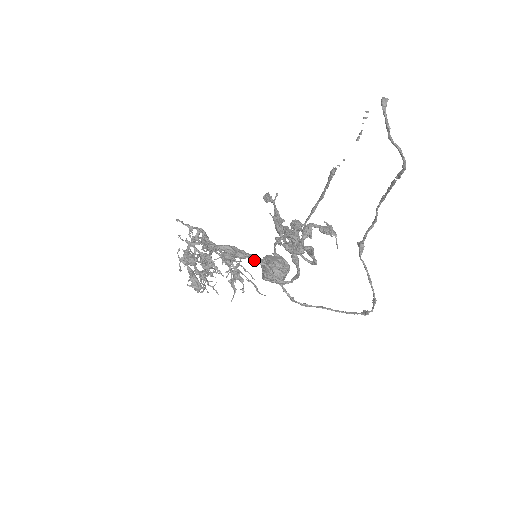
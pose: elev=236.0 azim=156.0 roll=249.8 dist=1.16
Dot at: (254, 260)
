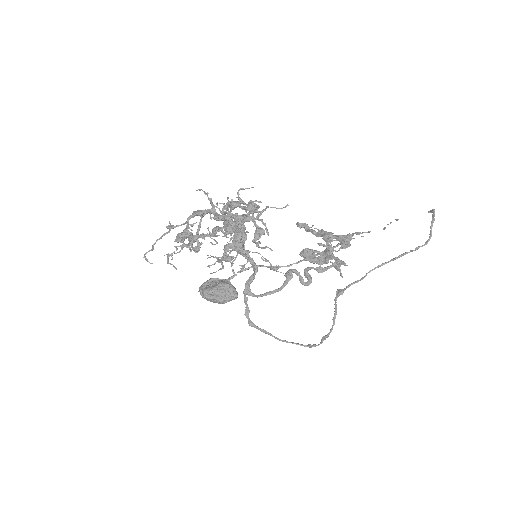
Dot at: (251, 258)
